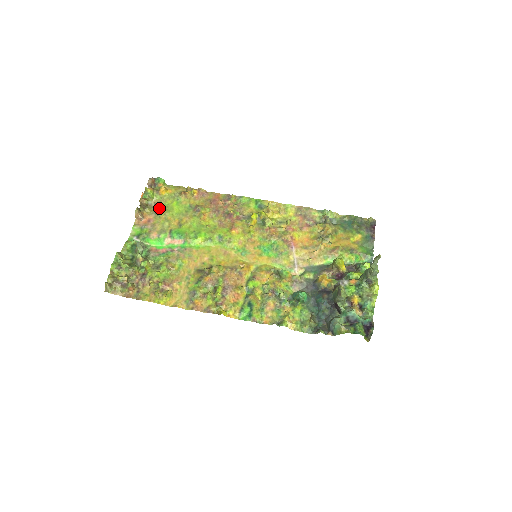
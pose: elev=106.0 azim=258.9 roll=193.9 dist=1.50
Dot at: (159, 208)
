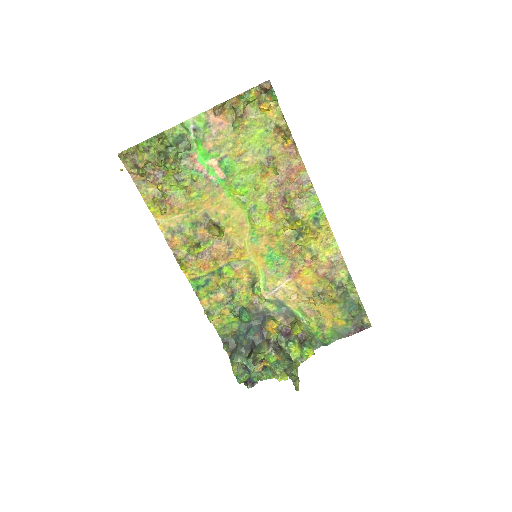
Dot at: (242, 122)
